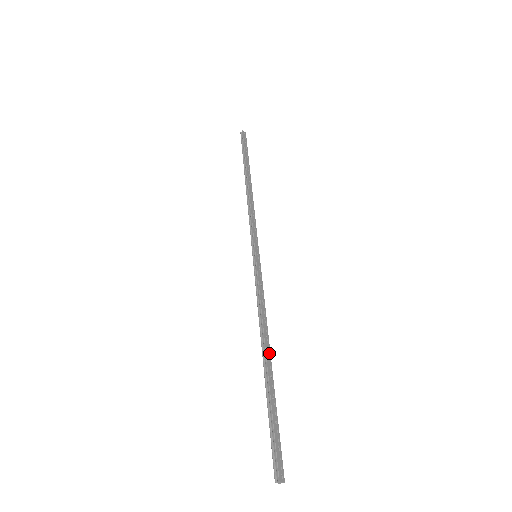
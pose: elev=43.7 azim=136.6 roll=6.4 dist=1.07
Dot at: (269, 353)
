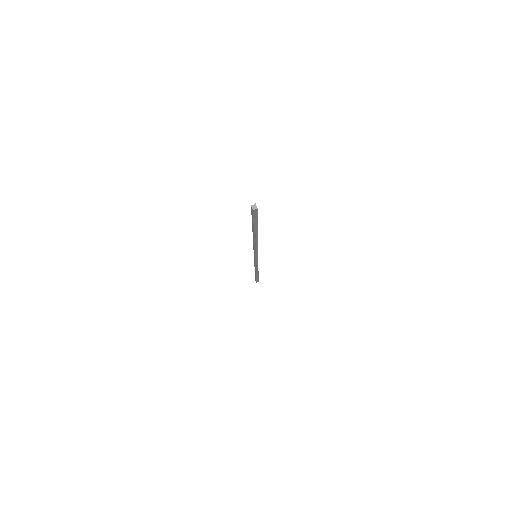
Dot at: (257, 235)
